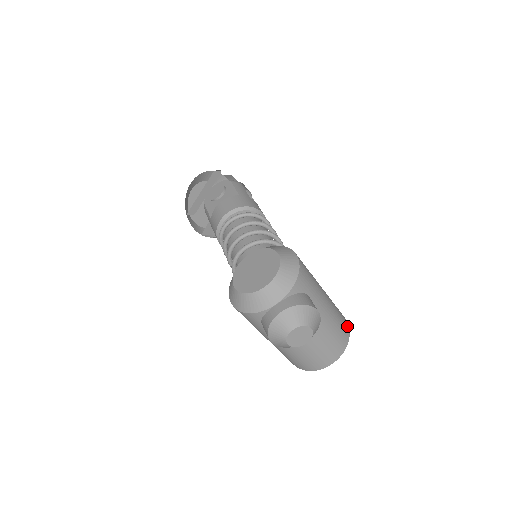
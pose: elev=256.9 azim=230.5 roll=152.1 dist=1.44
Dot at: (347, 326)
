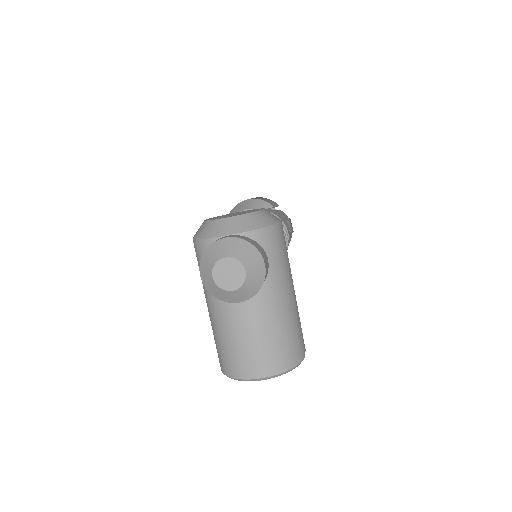
Dot at: (301, 354)
